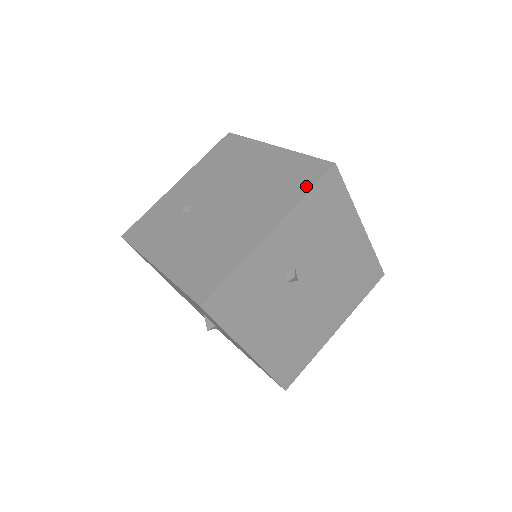
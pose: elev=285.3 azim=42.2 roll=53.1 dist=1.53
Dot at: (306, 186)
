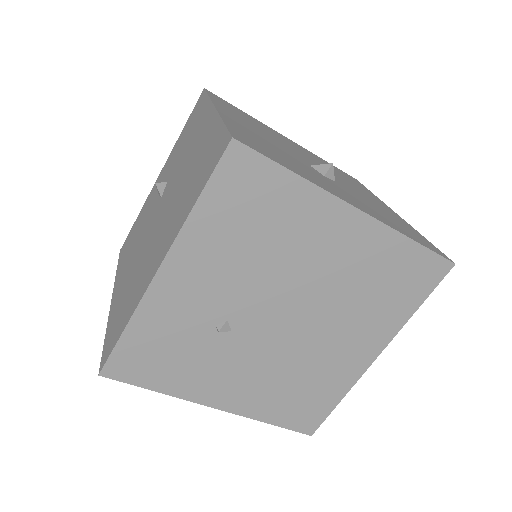
Dot at: (417, 298)
